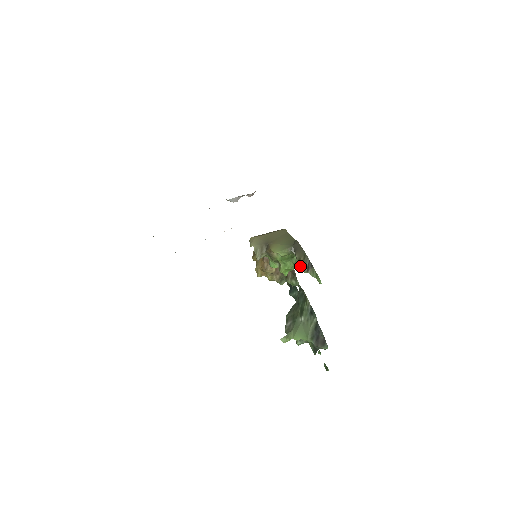
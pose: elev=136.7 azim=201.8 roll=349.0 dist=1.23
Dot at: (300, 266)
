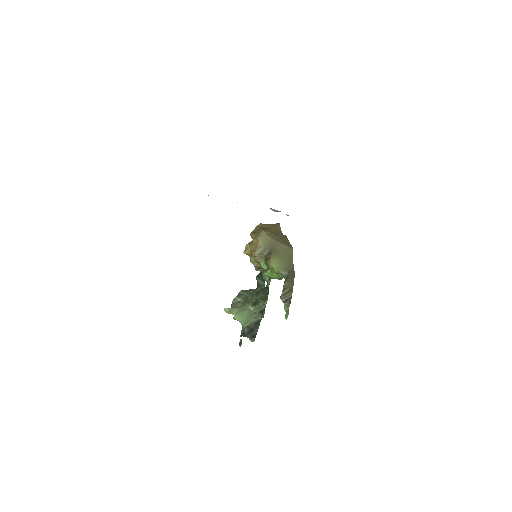
Dot at: (282, 293)
